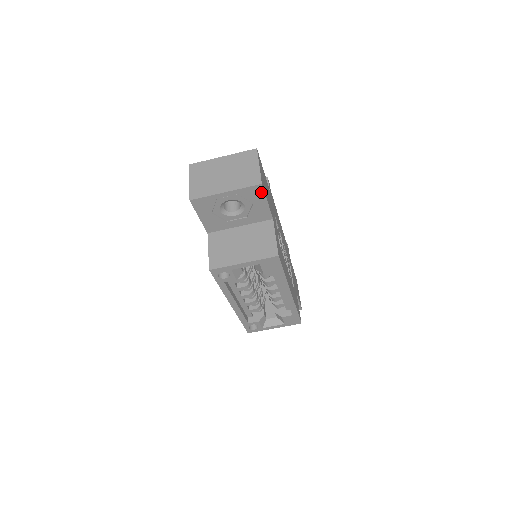
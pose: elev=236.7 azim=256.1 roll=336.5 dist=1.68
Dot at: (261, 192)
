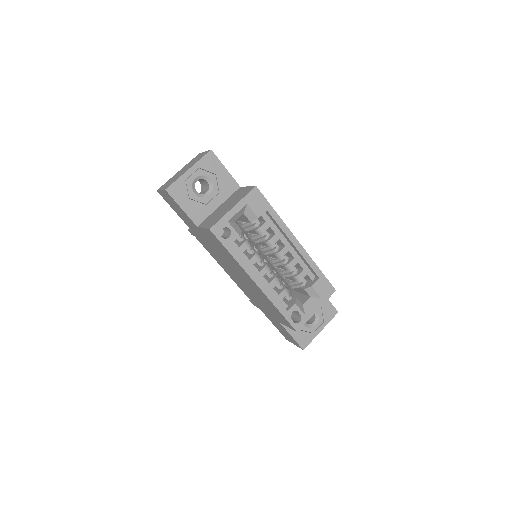
Dot at: (215, 159)
